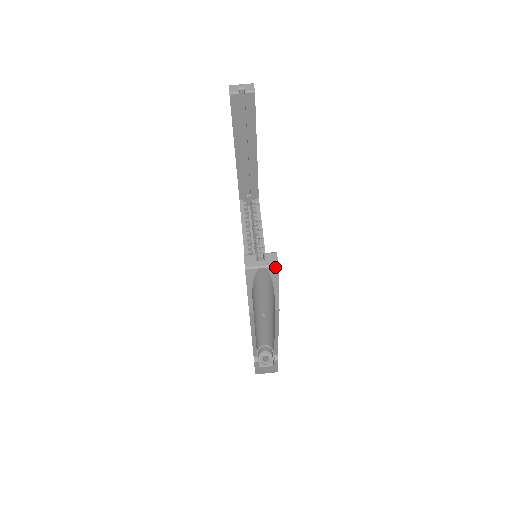
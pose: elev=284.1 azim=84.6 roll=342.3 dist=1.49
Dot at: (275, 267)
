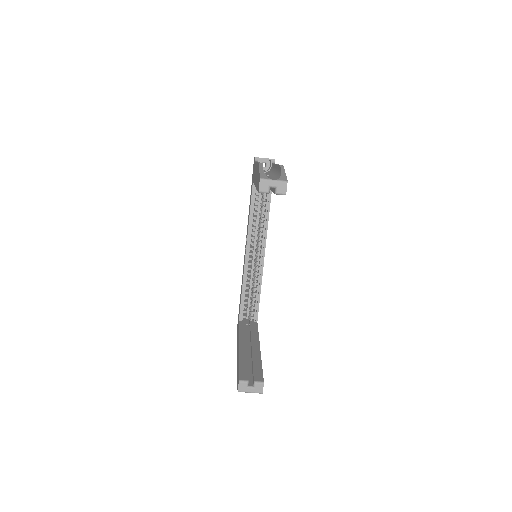
Dot at: (260, 393)
